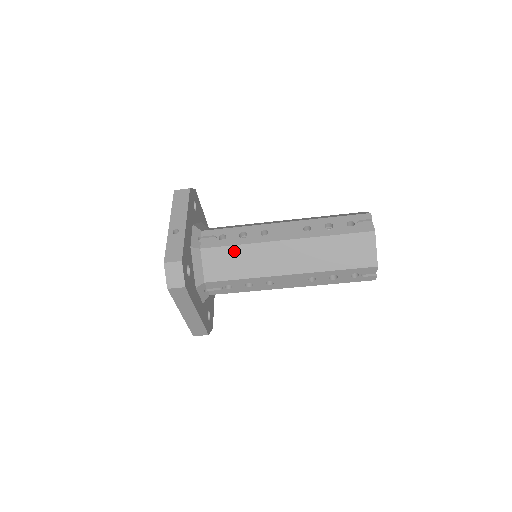
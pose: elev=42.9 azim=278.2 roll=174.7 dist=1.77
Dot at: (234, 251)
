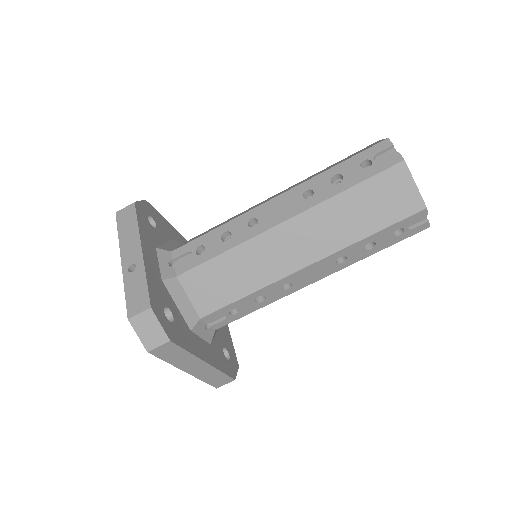
Dot at: (222, 263)
